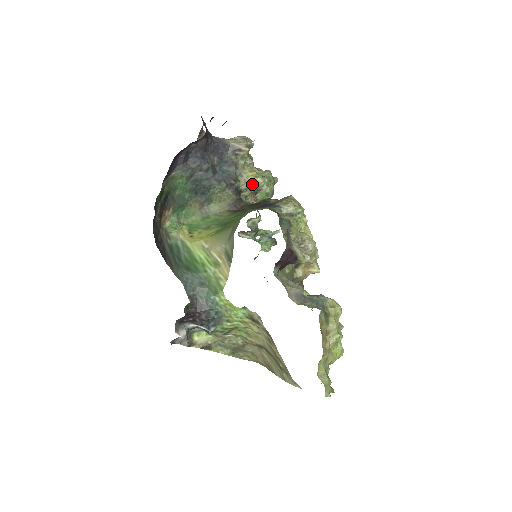
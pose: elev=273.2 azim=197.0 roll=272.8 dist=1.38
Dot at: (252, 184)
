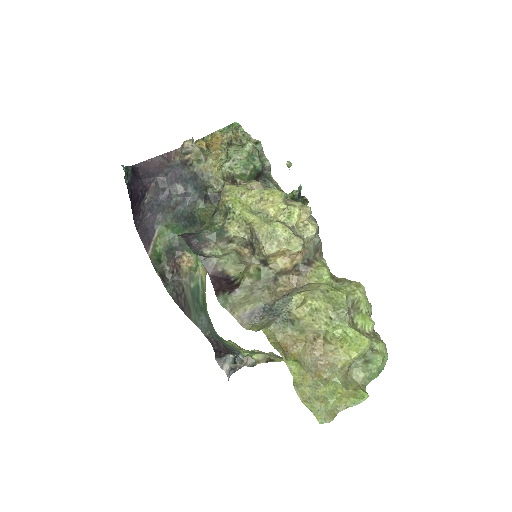
Dot at: (223, 178)
